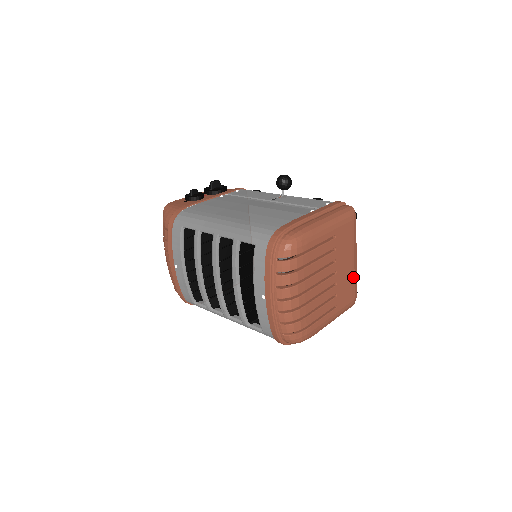
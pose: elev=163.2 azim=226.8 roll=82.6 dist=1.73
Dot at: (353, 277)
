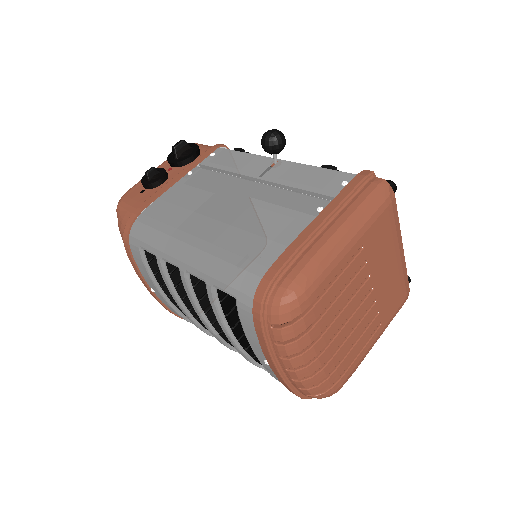
Dot at: (401, 273)
